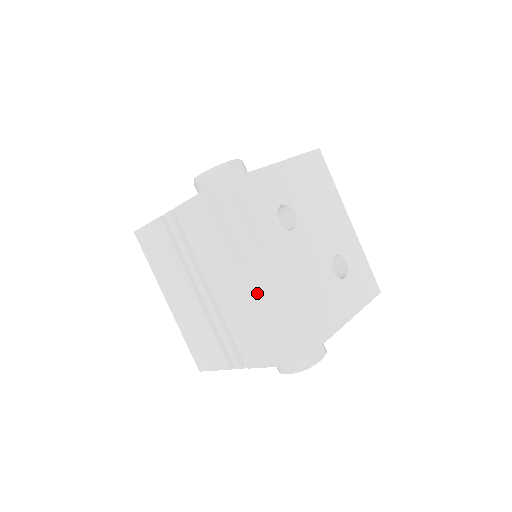
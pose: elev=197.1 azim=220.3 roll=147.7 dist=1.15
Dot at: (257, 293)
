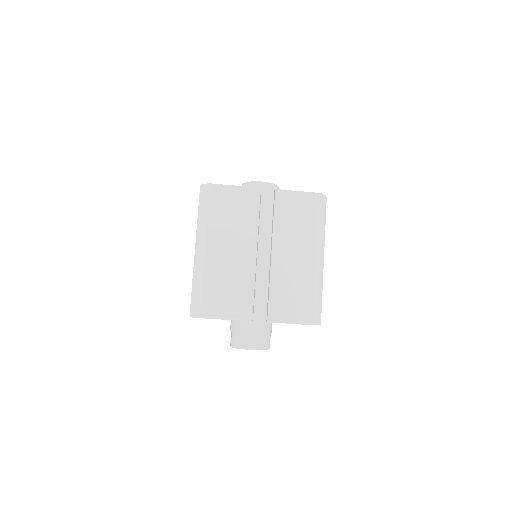
Dot at: (316, 269)
